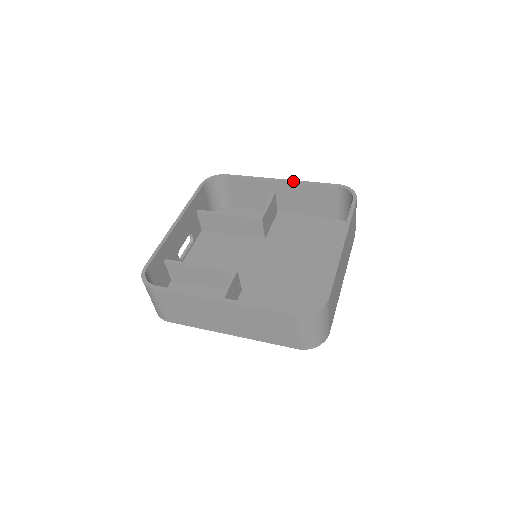
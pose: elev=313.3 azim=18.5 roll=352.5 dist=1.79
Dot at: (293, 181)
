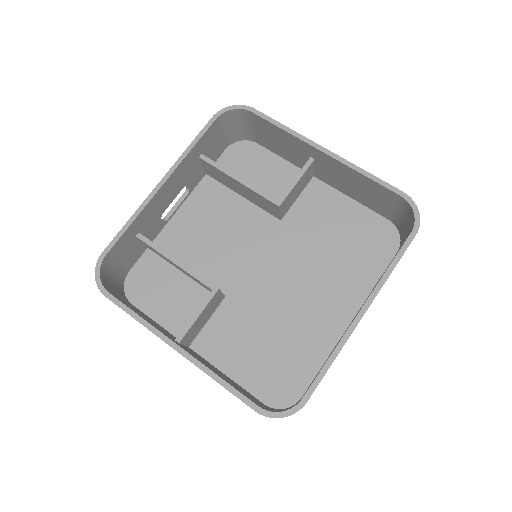
Dot at: (341, 160)
